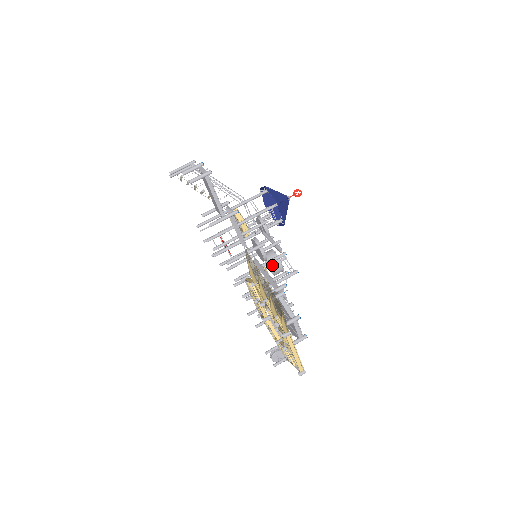
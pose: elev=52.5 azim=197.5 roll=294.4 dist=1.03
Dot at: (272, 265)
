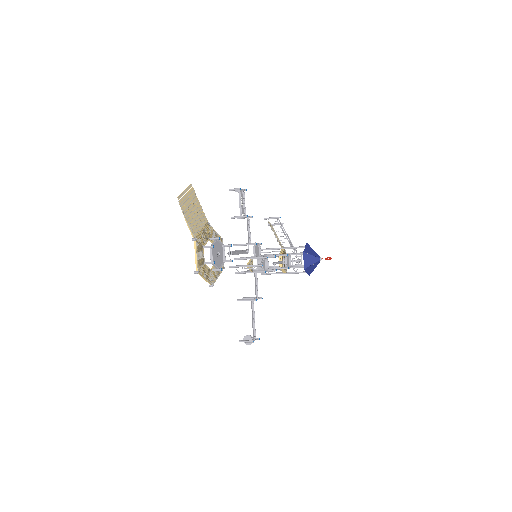
Dot at: (257, 261)
